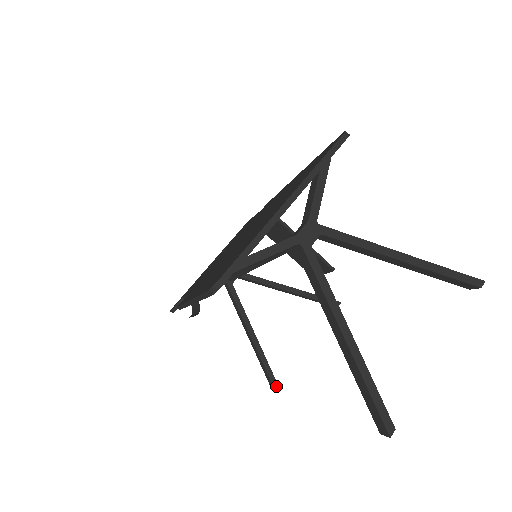
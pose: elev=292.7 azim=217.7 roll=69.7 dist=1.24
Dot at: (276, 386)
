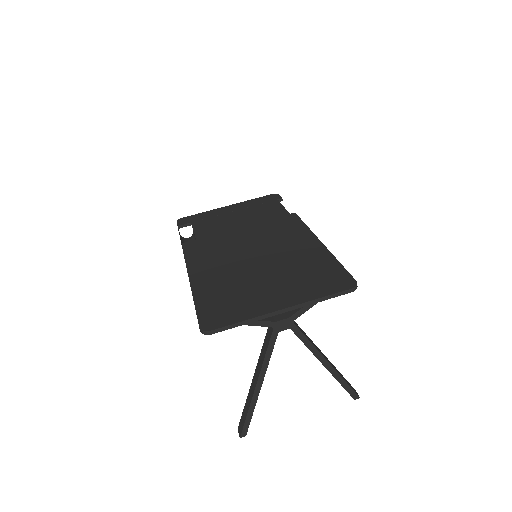
Dot at: occluded
